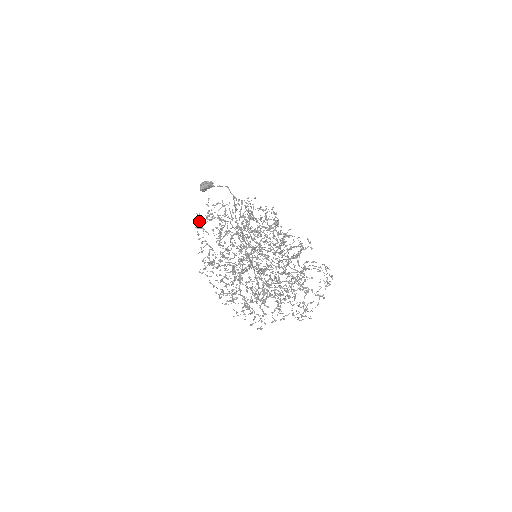
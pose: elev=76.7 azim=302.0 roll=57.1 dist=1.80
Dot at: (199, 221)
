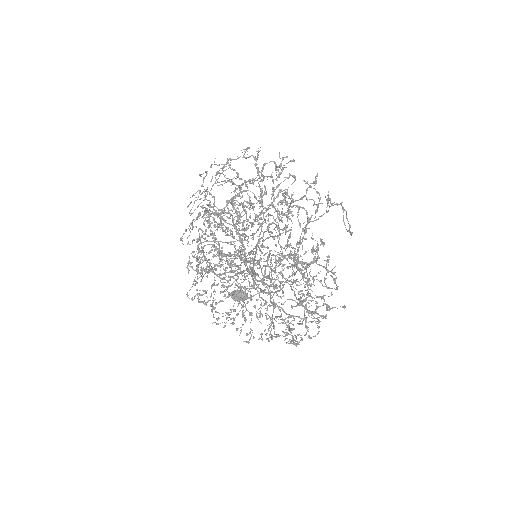
Dot at: occluded
